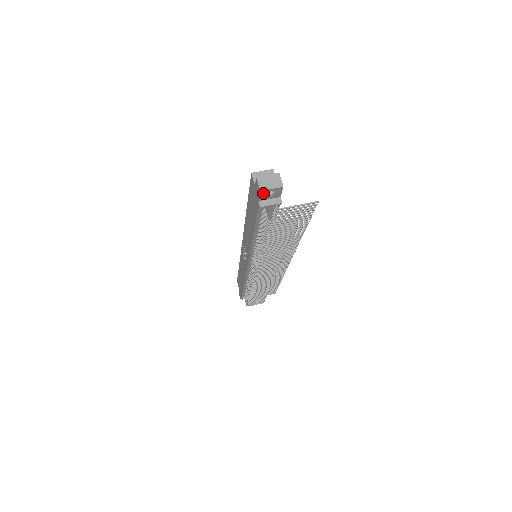
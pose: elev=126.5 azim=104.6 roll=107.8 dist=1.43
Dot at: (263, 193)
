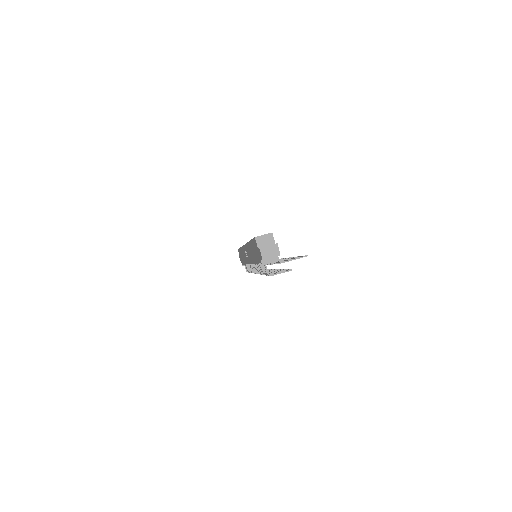
Dot at: occluded
